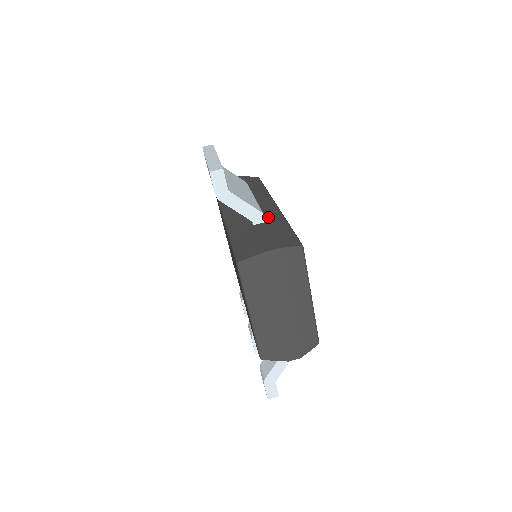
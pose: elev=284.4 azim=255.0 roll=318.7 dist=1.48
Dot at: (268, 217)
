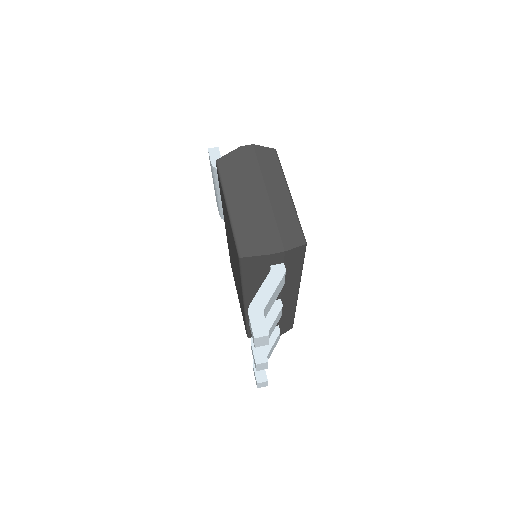
Dot at: occluded
